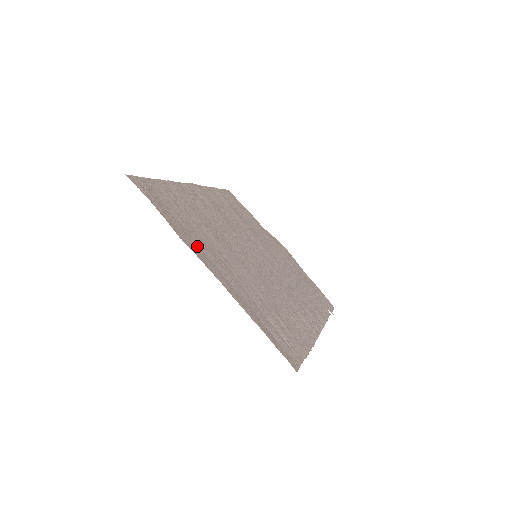
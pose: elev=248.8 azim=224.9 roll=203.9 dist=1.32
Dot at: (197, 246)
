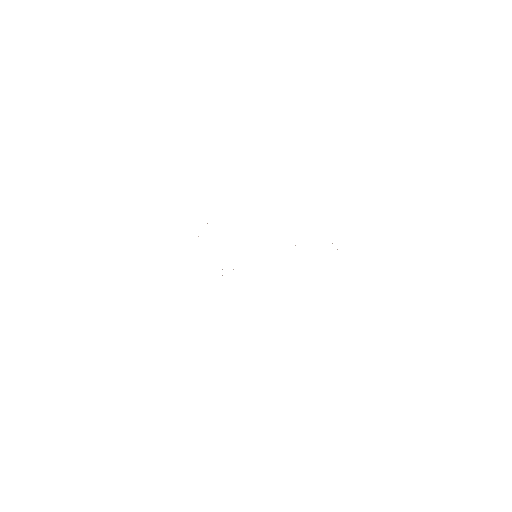
Dot at: occluded
